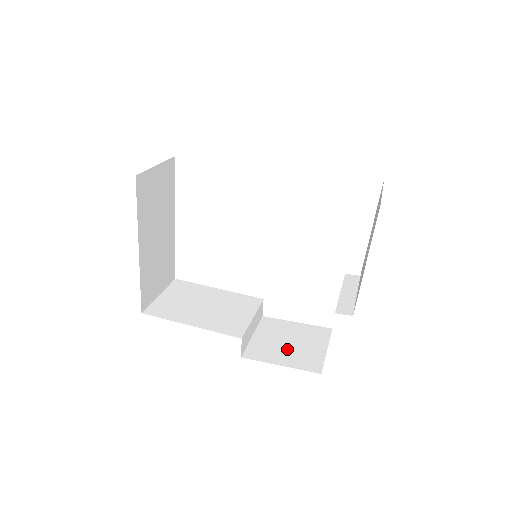
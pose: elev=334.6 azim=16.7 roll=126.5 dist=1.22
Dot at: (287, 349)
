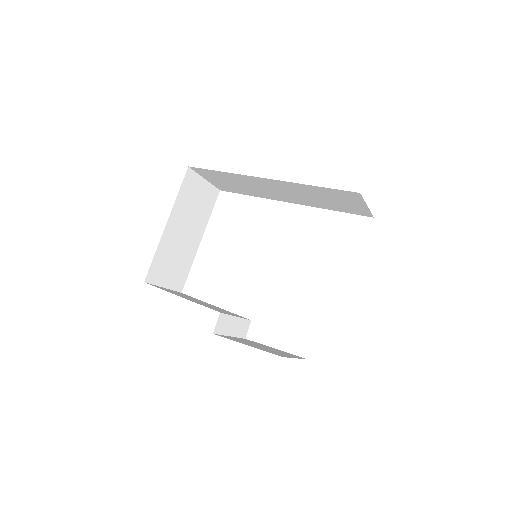
Dot at: (258, 346)
